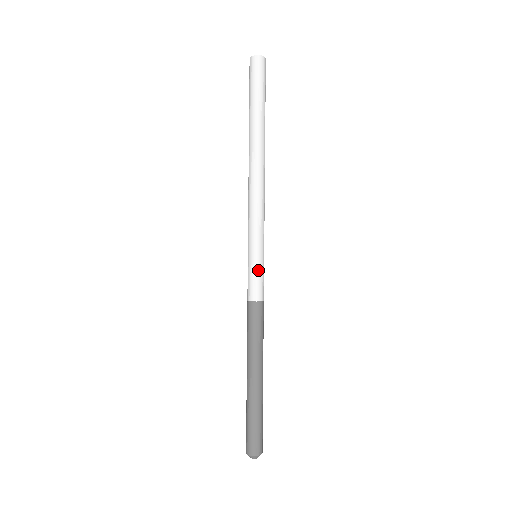
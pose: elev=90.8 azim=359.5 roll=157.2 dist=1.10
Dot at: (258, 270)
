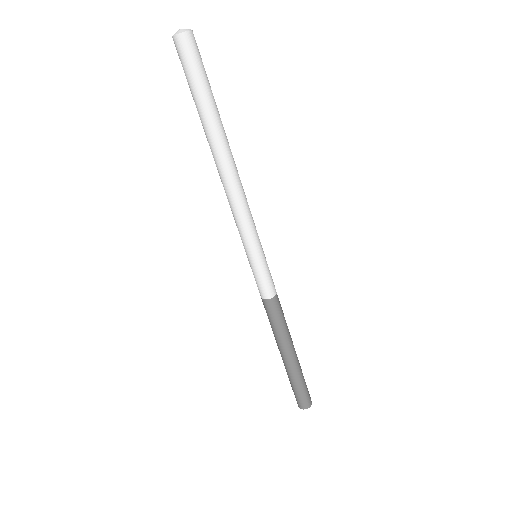
Dot at: (256, 273)
